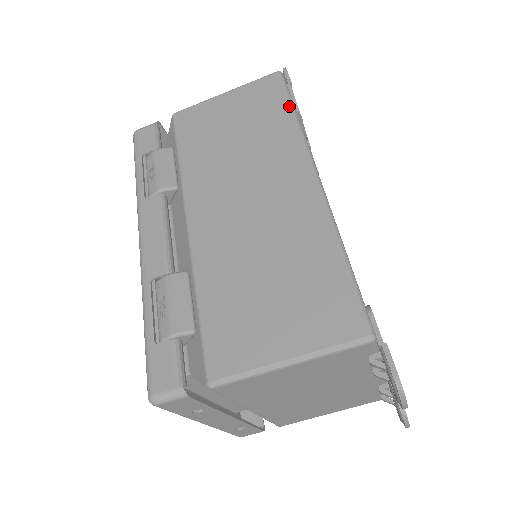
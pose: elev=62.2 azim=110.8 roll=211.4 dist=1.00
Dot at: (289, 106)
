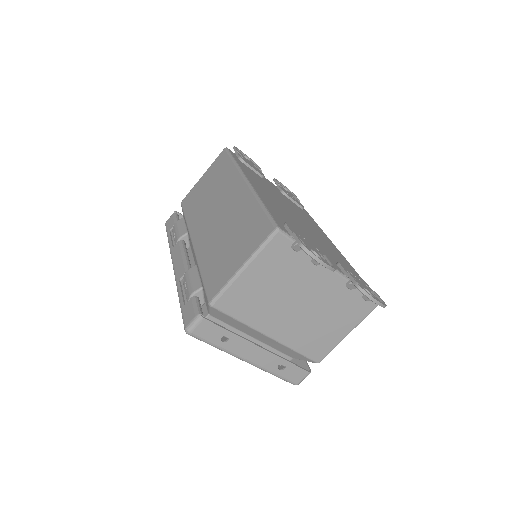
Dot at: (230, 159)
